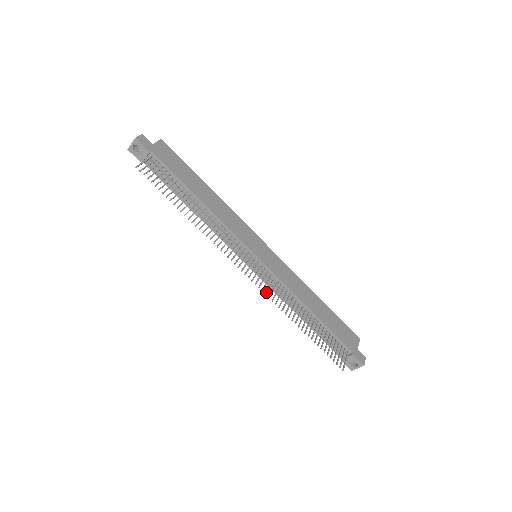
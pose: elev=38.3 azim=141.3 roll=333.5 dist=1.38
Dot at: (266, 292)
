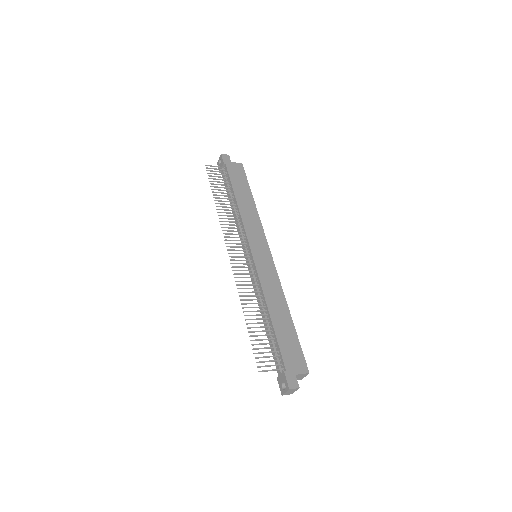
Dot at: (236, 273)
